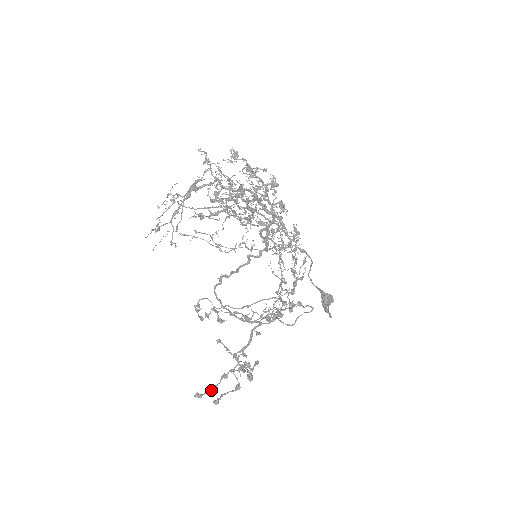
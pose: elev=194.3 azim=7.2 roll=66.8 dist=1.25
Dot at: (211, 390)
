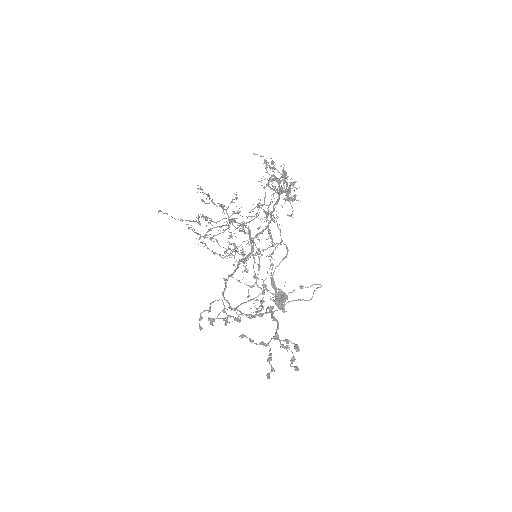
Dot at: (271, 371)
